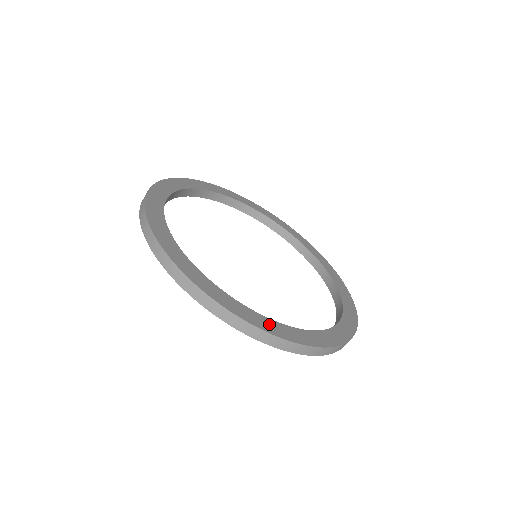
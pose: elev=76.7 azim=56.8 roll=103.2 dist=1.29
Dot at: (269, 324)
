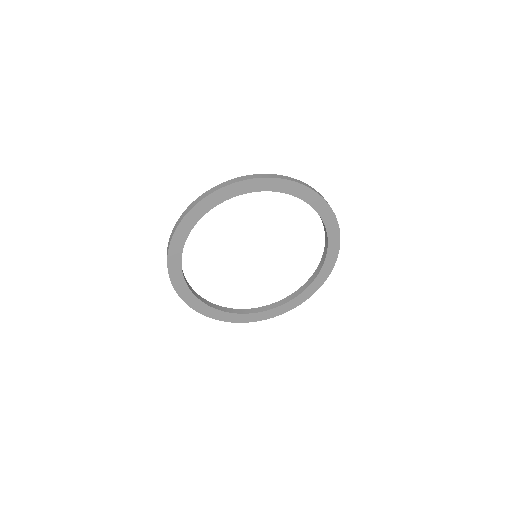
Dot at: occluded
